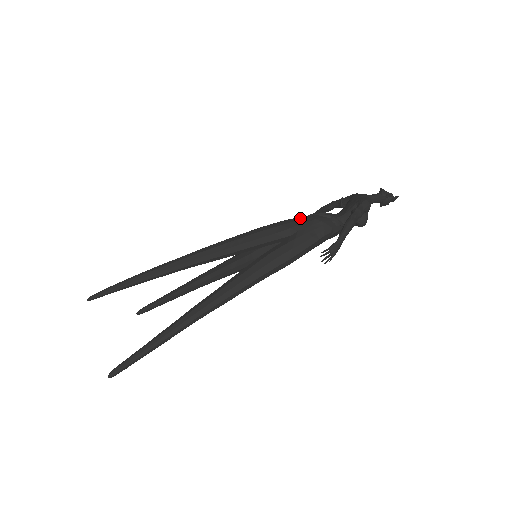
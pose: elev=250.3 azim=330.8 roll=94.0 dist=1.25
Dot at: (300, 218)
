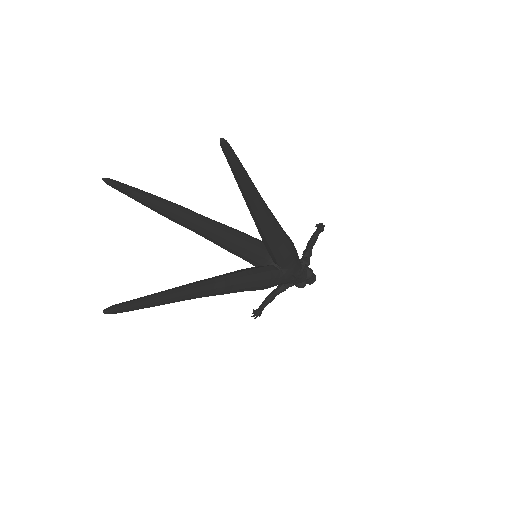
Dot at: occluded
